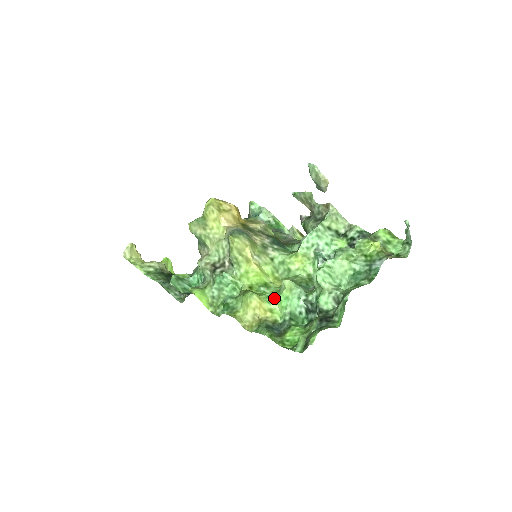
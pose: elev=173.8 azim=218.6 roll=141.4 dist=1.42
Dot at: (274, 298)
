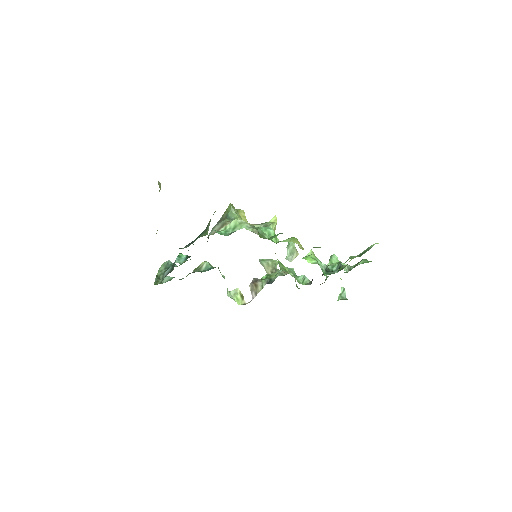
Dot at: occluded
